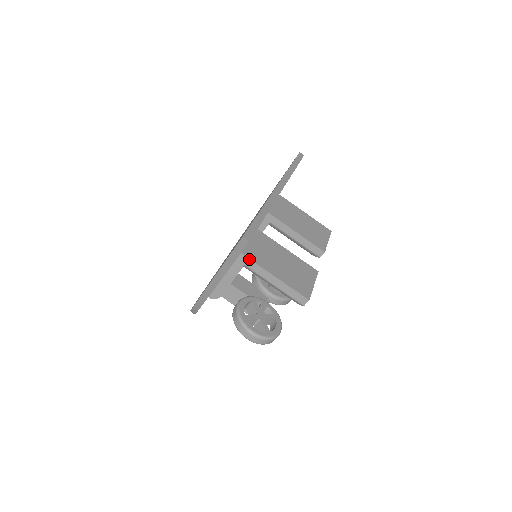
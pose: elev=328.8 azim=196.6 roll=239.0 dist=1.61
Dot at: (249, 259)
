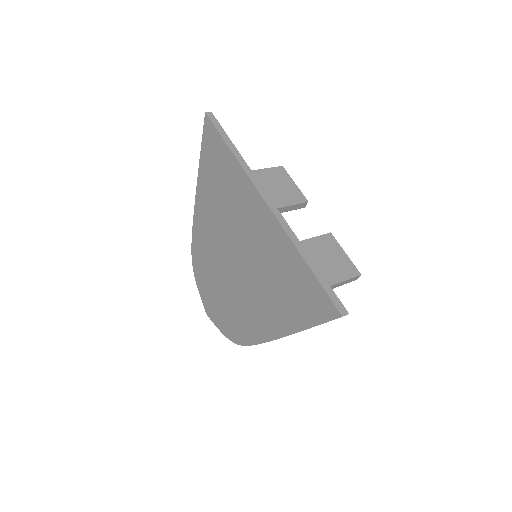
Dot at: occluded
